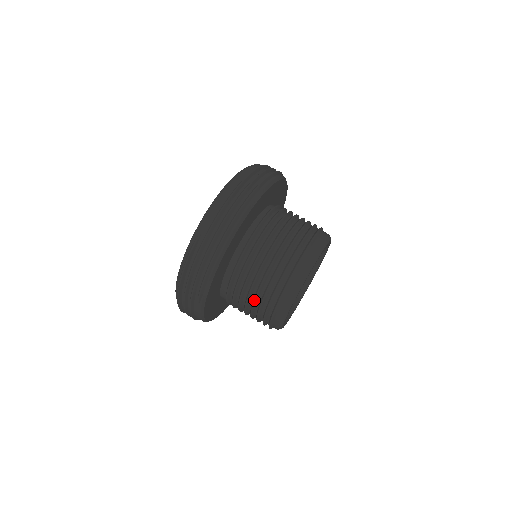
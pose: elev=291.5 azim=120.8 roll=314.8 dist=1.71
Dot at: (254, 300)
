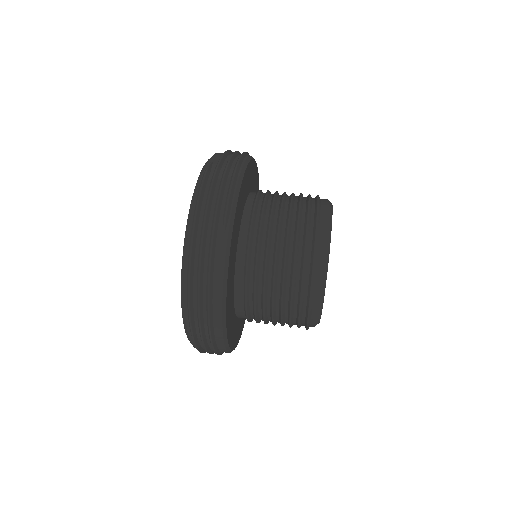
Dot at: (286, 236)
